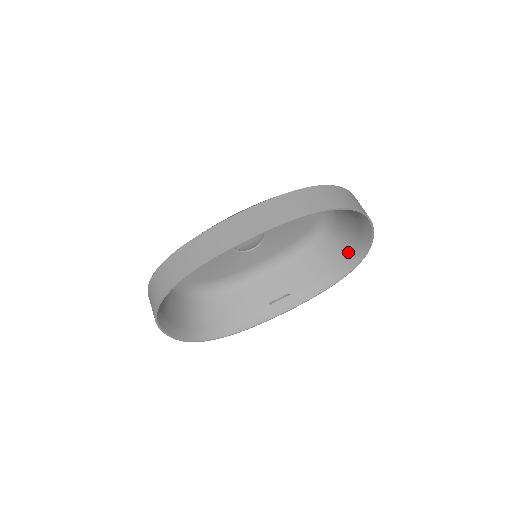
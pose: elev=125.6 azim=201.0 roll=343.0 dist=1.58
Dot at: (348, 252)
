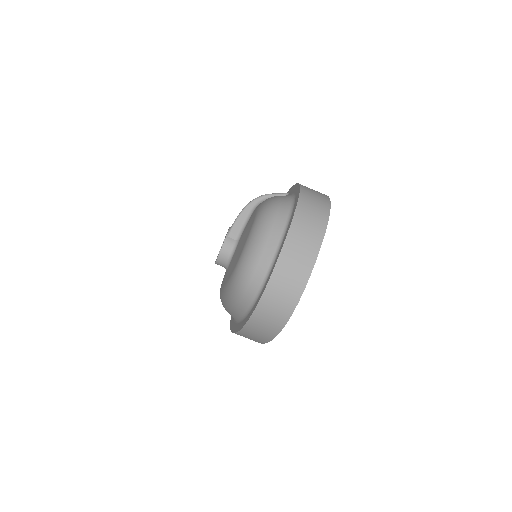
Dot at: occluded
